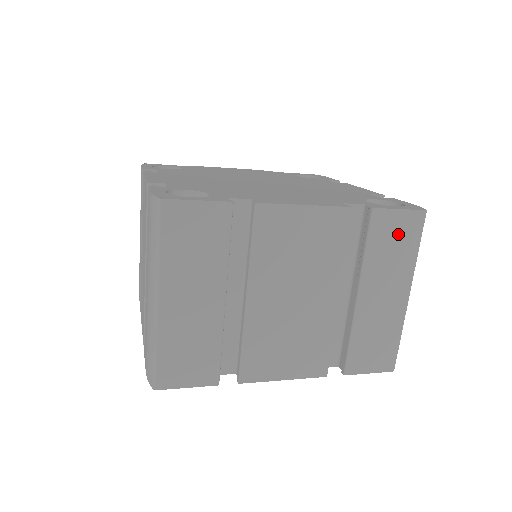
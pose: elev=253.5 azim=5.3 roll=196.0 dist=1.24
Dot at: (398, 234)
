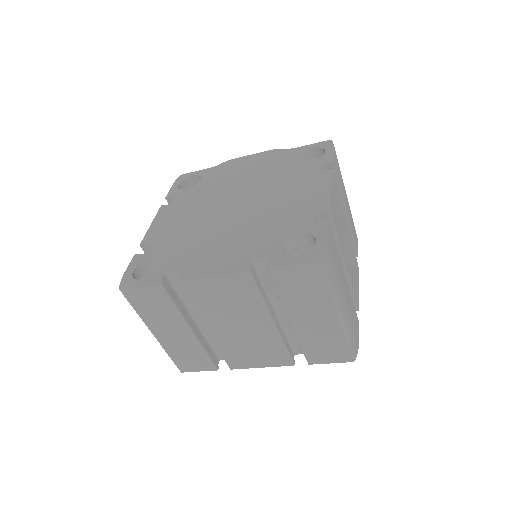
Dot at: (302, 281)
